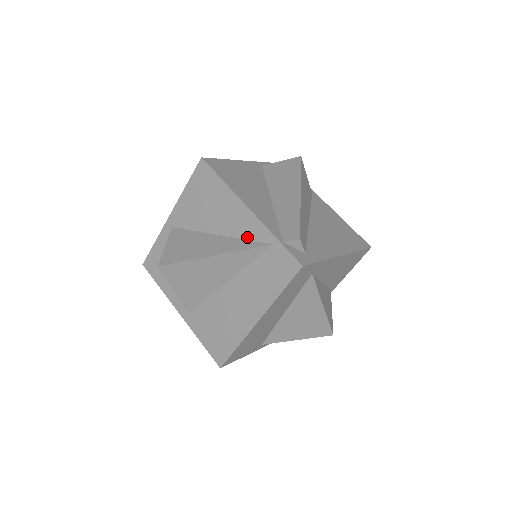
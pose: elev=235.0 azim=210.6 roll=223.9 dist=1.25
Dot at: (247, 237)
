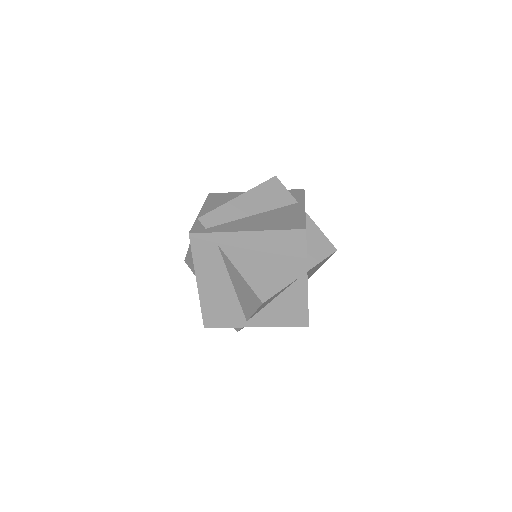
Dot at: occluded
